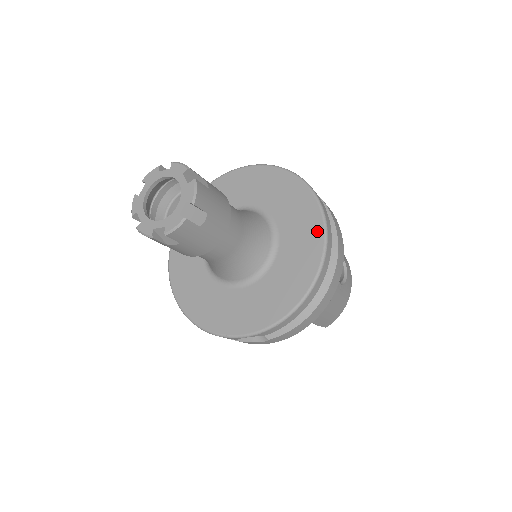
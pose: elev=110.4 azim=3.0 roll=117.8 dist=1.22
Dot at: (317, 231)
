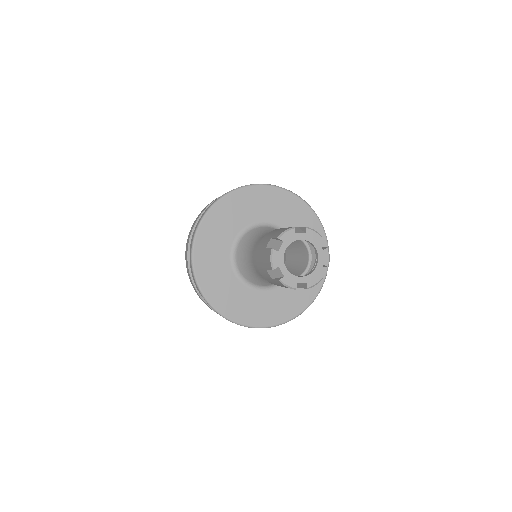
Dot at: (298, 309)
